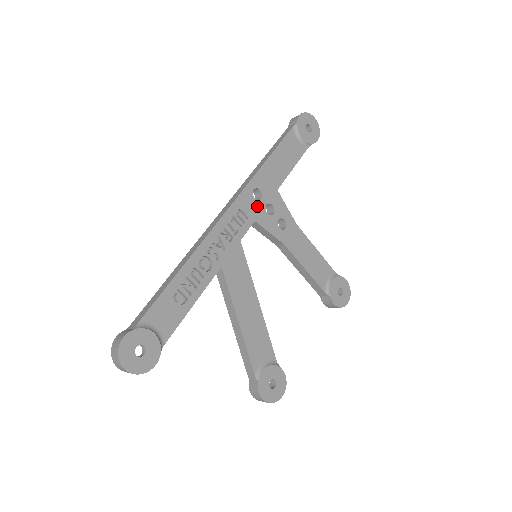
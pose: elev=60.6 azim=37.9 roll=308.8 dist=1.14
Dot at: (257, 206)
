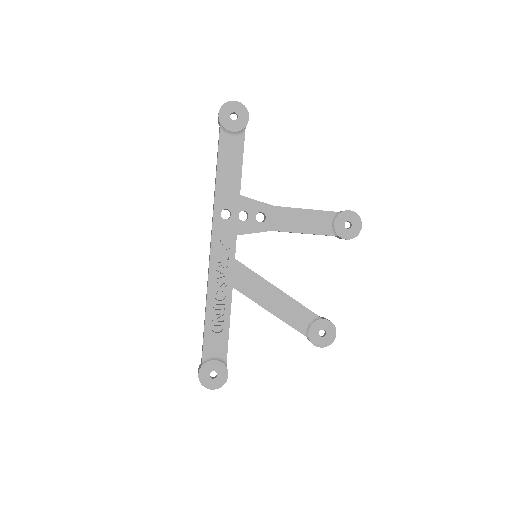
Dot at: (231, 223)
